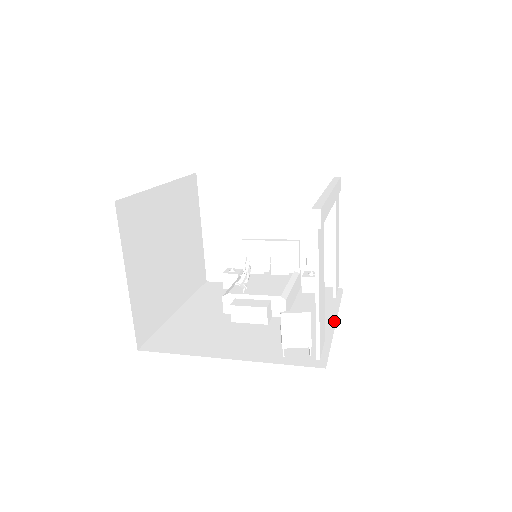
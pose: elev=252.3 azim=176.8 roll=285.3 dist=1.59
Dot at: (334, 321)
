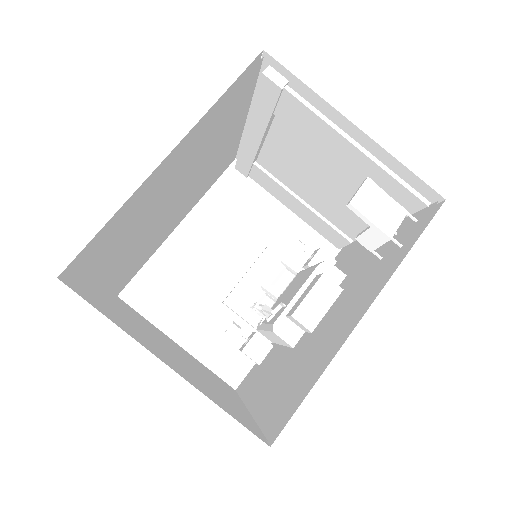
Dot at: occluded
